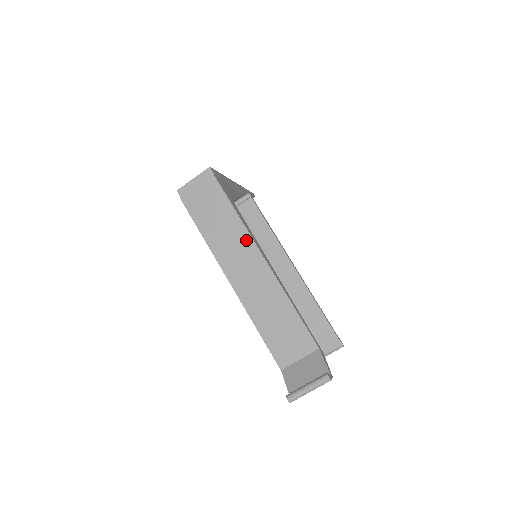
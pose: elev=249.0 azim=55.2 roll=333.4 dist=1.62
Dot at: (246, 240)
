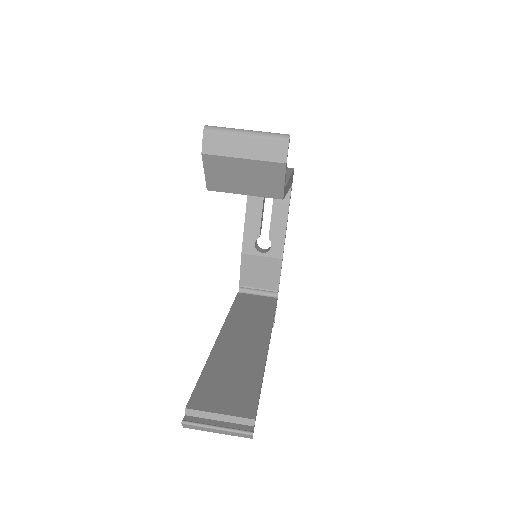
Dot at: occluded
